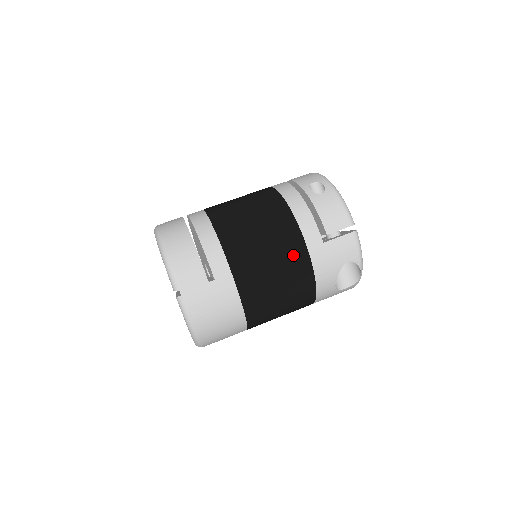
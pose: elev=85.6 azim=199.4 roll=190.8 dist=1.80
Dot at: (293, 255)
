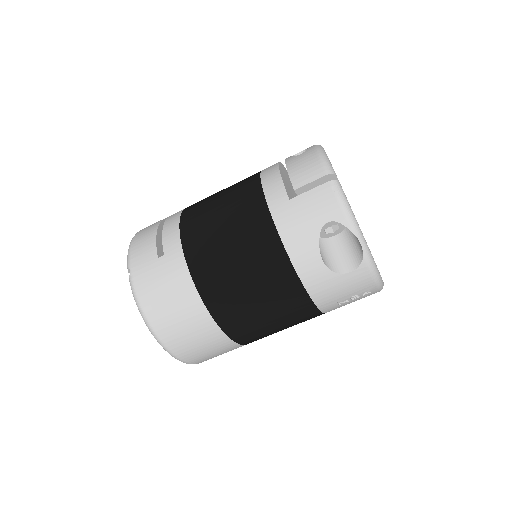
Dot at: (251, 219)
